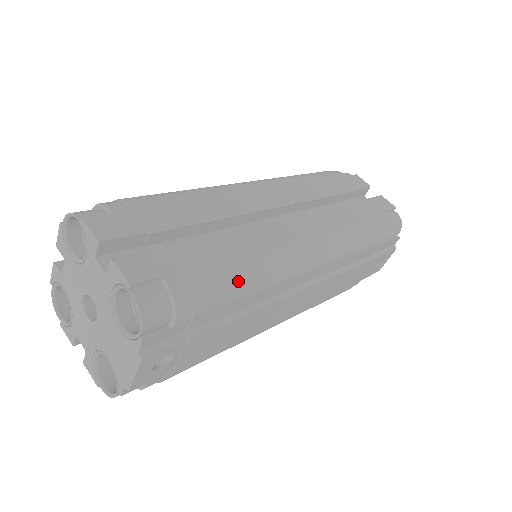
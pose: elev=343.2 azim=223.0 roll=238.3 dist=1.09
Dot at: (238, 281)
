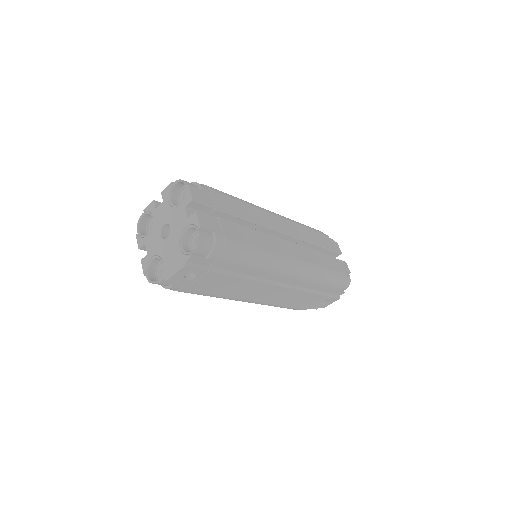
Dot at: (247, 256)
